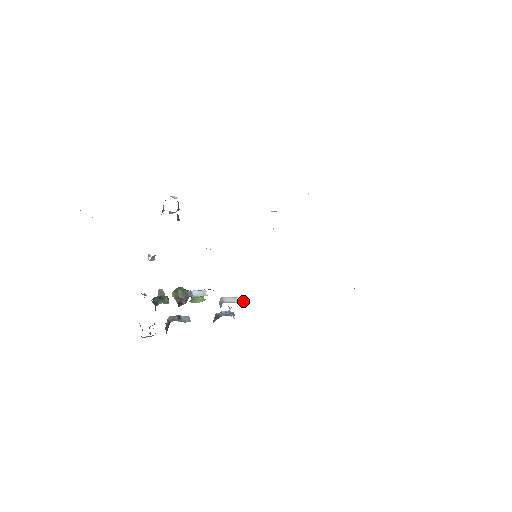
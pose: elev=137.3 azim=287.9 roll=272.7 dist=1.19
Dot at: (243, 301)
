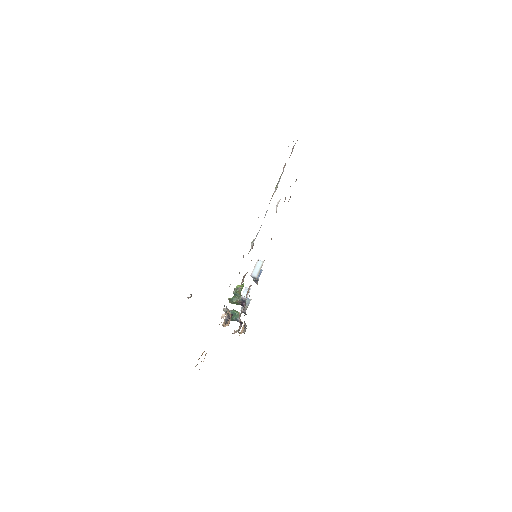
Dot at: (261, 263)
